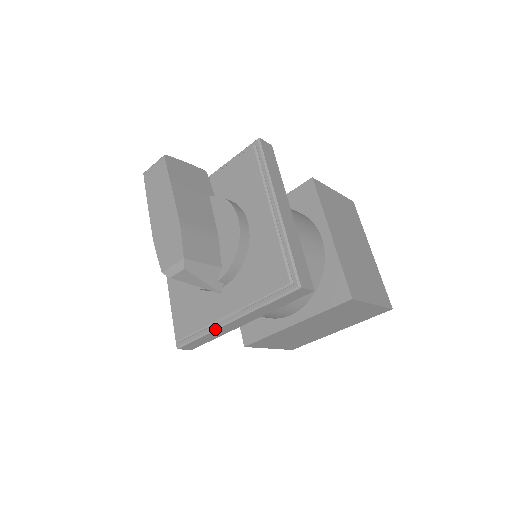
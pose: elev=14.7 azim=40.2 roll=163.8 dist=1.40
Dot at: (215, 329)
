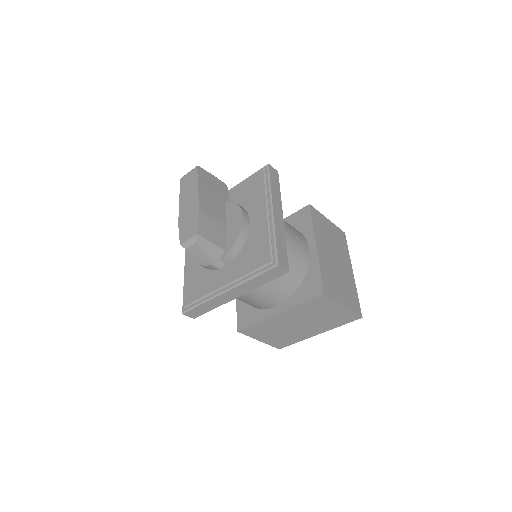
Dot at: (213, 298)
